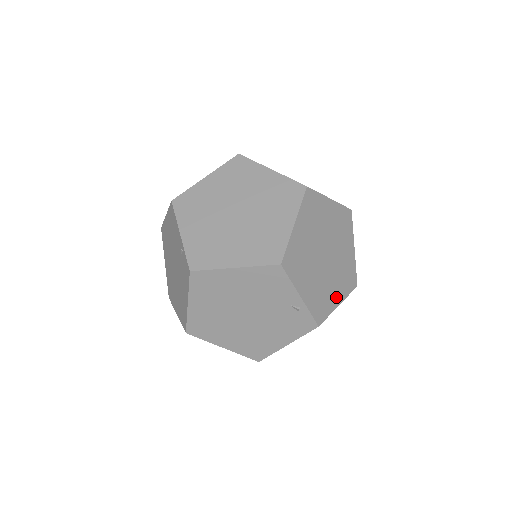
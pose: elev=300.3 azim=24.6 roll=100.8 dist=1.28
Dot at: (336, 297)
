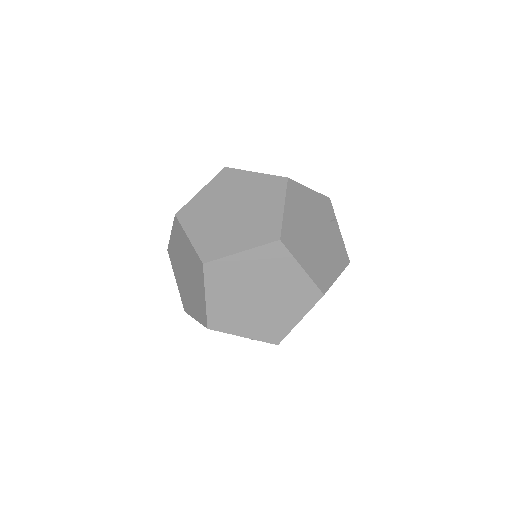
Dot at: (292, 317)
